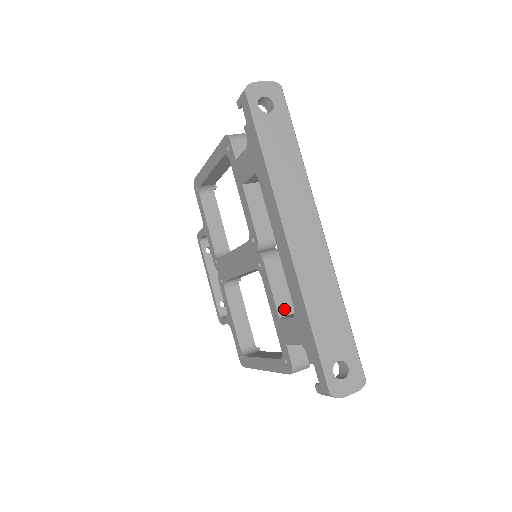
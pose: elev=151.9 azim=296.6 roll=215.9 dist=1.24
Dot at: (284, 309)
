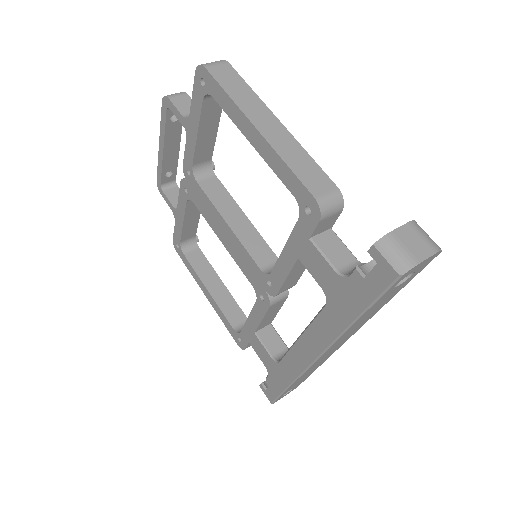
Dot at: (263, 326)
